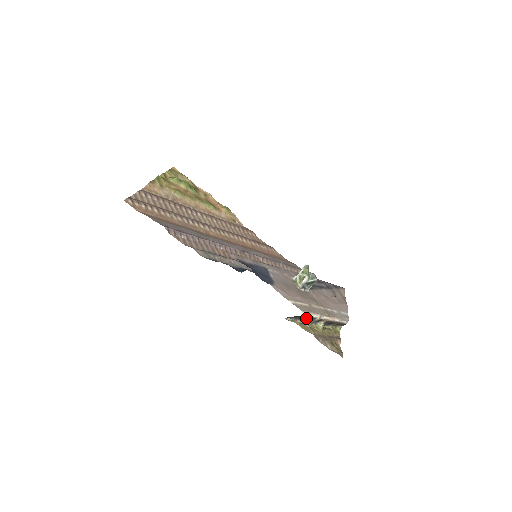
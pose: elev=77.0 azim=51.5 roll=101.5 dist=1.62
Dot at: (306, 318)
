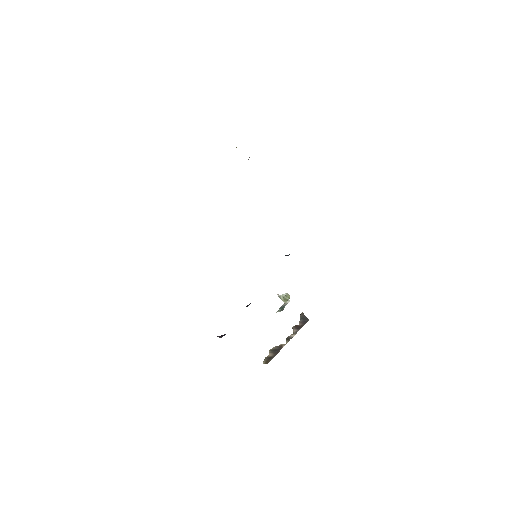
Dot at: (299, 327)
